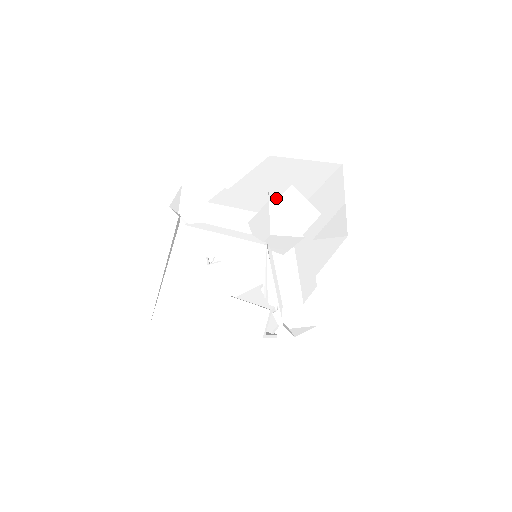
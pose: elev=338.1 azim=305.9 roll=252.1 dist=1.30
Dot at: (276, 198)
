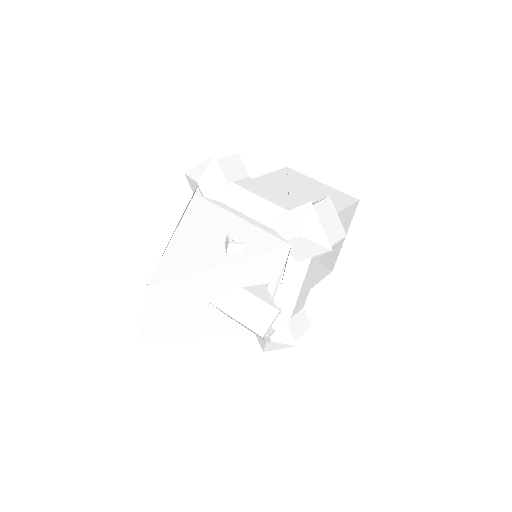
Dot at: occluded
